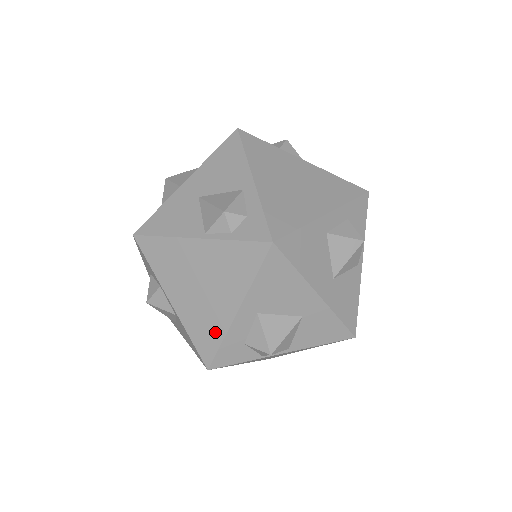
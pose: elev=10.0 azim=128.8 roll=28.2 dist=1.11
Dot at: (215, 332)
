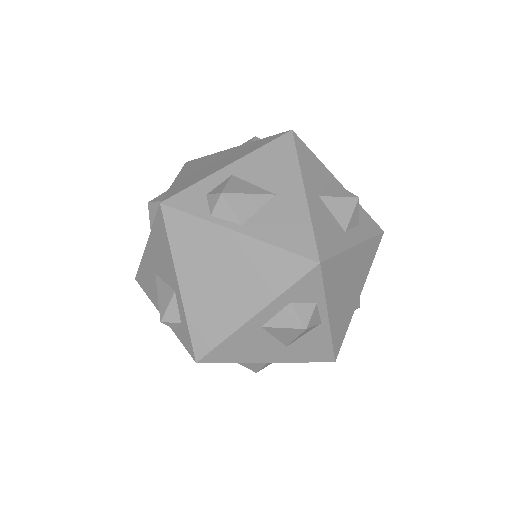
Dot at: occluded
